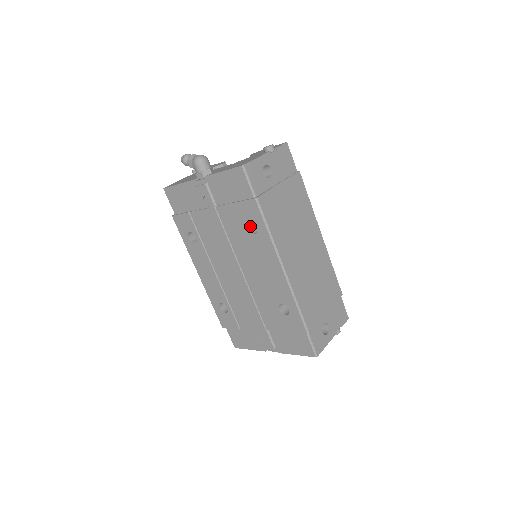
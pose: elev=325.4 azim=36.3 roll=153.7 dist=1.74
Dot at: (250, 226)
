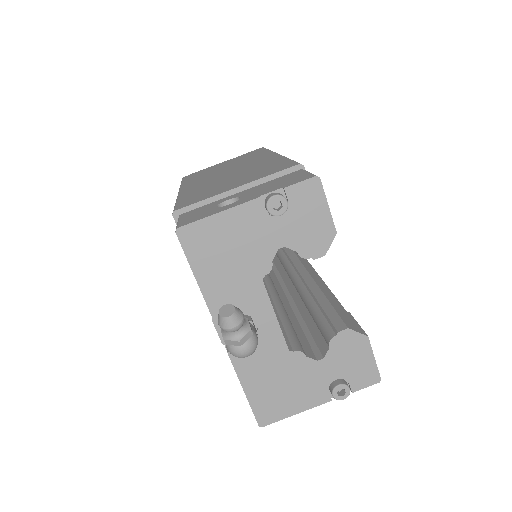
Dot at: occluded
